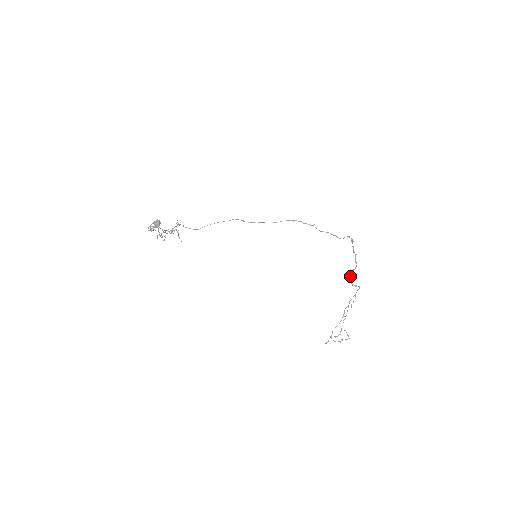
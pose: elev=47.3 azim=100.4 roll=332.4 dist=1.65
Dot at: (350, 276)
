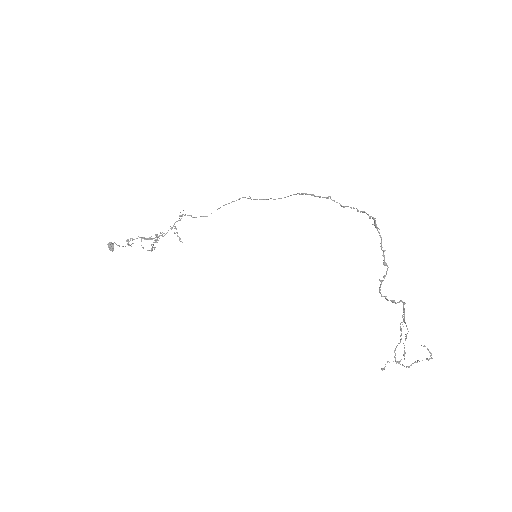
Dot at: (379, 287)
